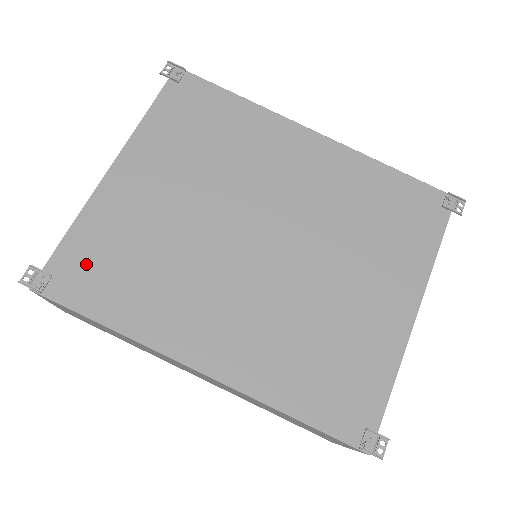
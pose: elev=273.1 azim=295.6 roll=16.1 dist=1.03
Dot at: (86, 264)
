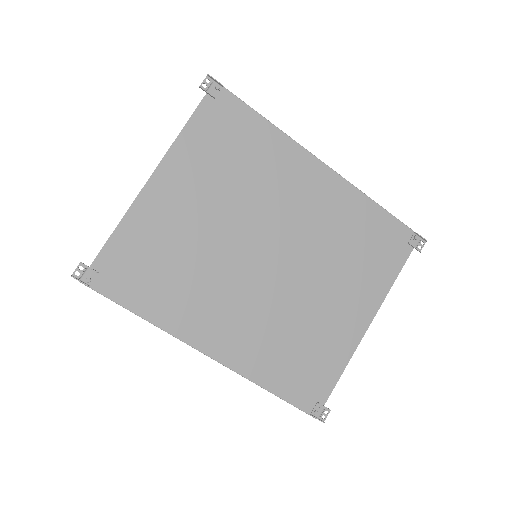
Dot at: (126, 265)
